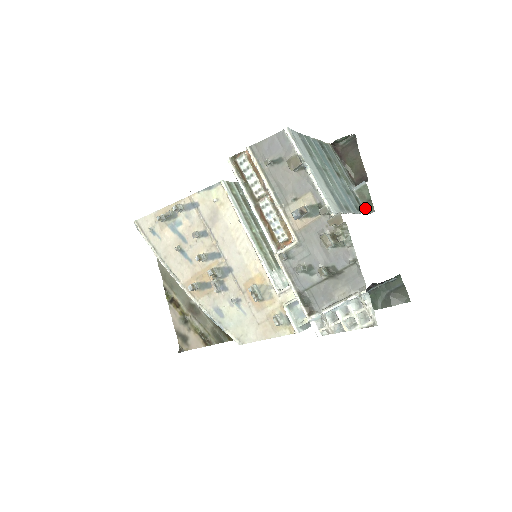
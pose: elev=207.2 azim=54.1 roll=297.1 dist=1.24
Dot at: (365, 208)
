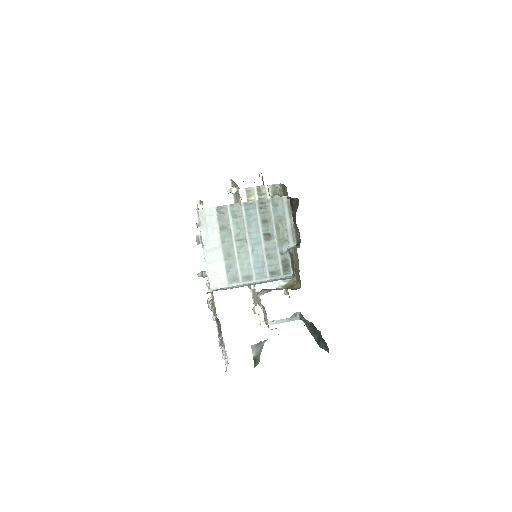
Dot at: (292, 270)
